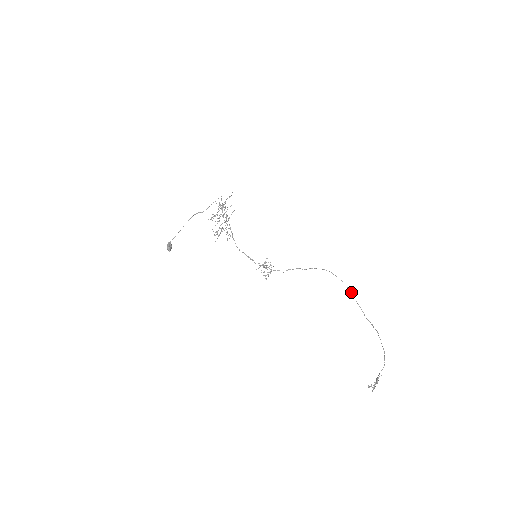
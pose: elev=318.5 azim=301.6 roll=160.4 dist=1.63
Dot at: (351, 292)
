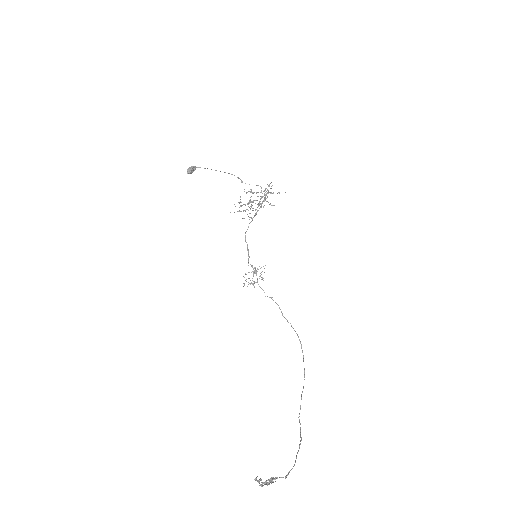
Dot at: occluded
